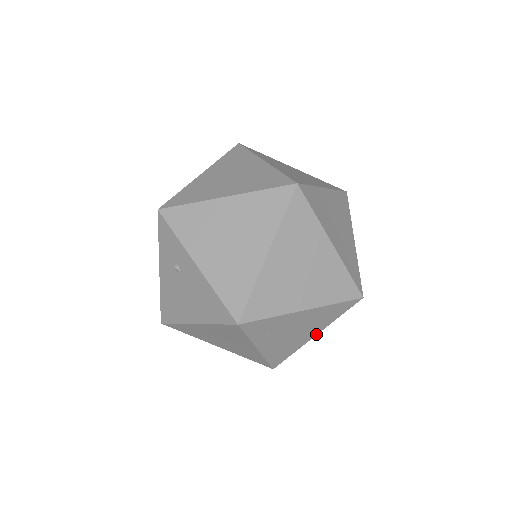
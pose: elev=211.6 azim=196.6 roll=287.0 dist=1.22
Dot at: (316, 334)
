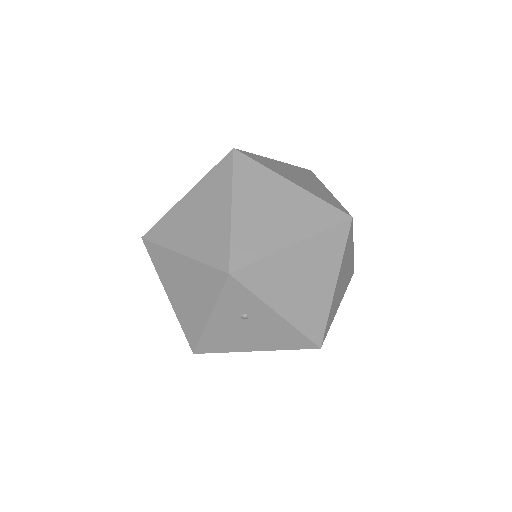
Dot at: occluded
